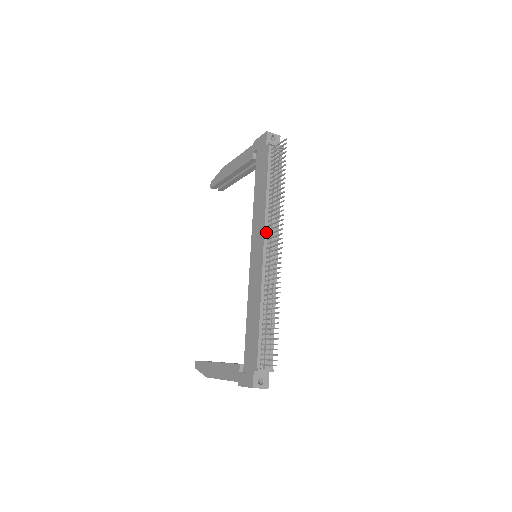
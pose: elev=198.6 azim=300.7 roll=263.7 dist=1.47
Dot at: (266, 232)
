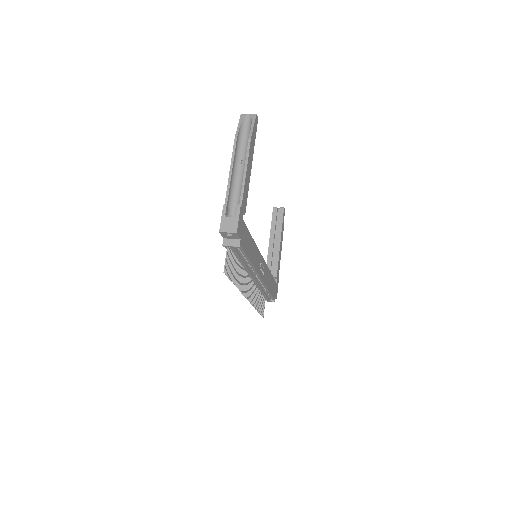
Dot at: occluded
